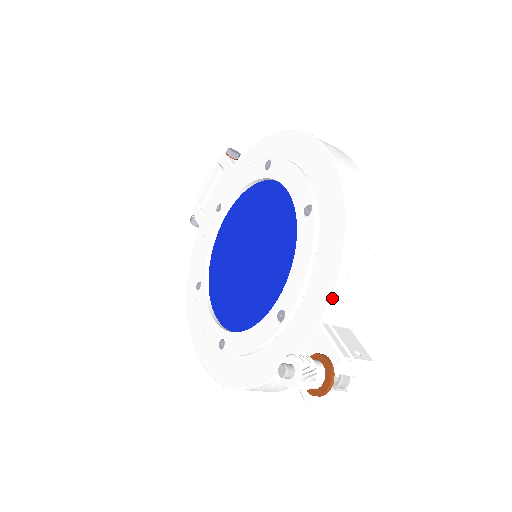
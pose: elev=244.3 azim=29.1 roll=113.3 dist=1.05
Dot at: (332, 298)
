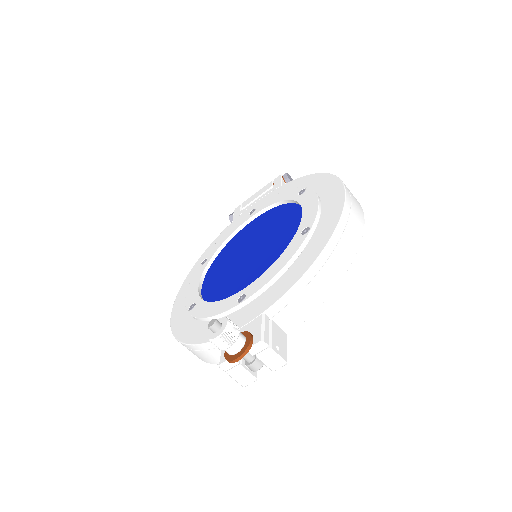
Dot at: (282, 298)
